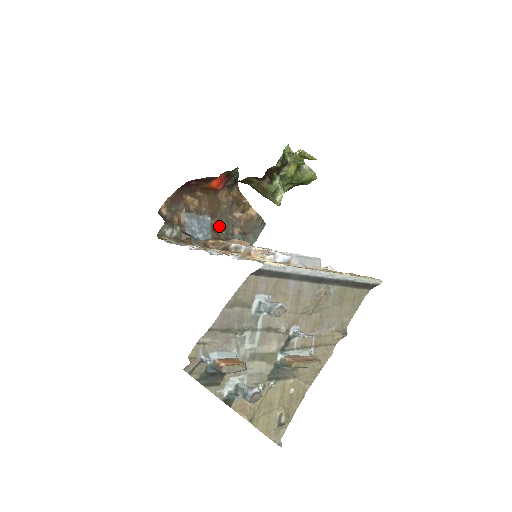
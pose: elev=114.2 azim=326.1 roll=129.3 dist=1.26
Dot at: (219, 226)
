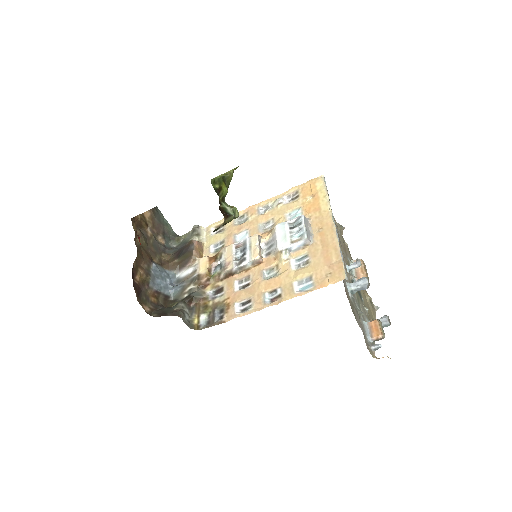
Dot at: (158, 257)
